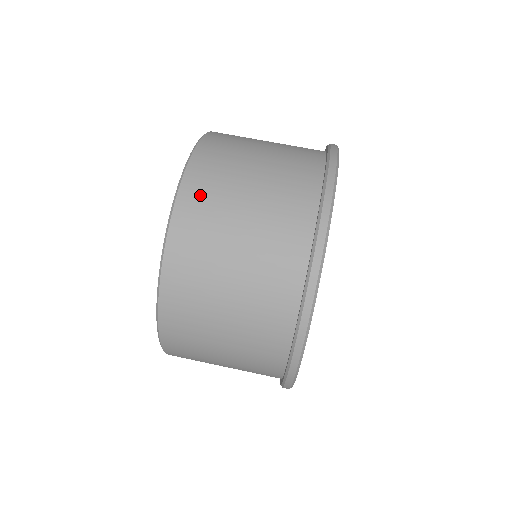
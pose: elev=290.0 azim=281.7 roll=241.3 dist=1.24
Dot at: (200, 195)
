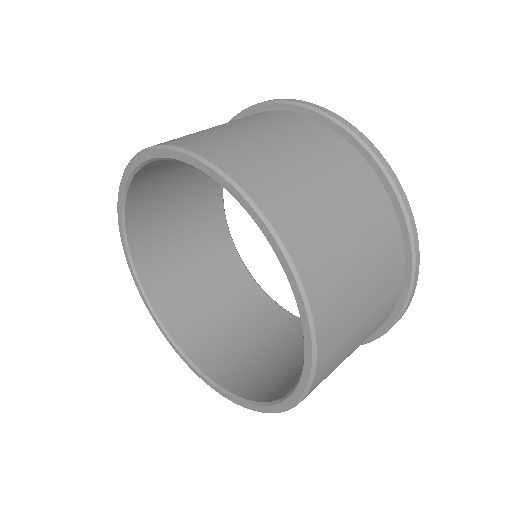
Dot at: occluded
